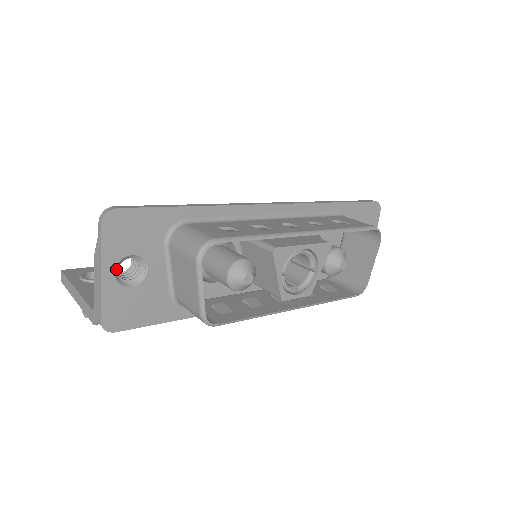
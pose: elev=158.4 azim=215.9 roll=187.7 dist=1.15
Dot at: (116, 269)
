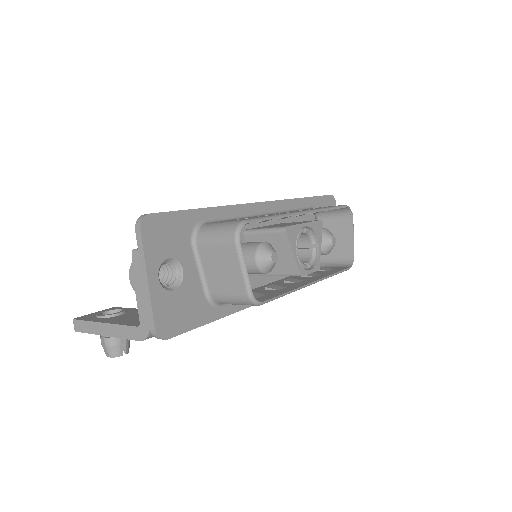
Dot at: (158, 274)
